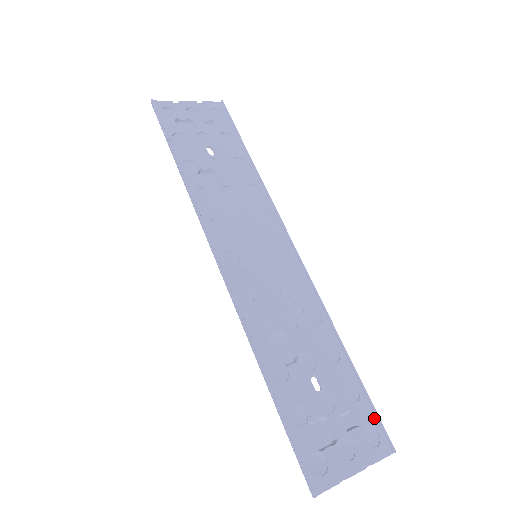
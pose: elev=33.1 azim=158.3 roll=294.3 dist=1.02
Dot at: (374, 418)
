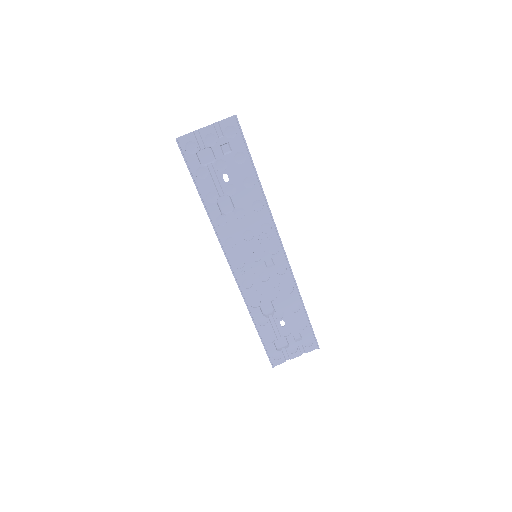
Dot at: (312, 335)
